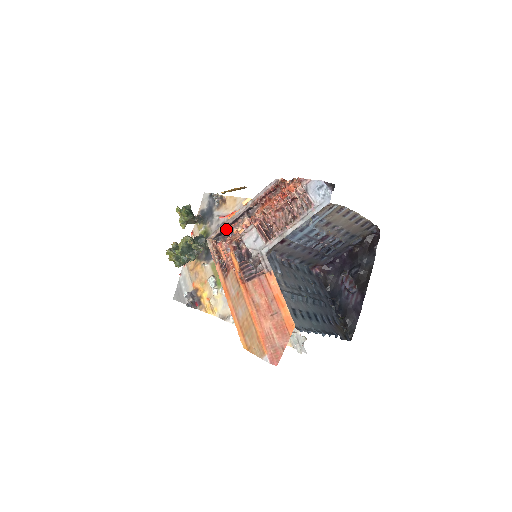
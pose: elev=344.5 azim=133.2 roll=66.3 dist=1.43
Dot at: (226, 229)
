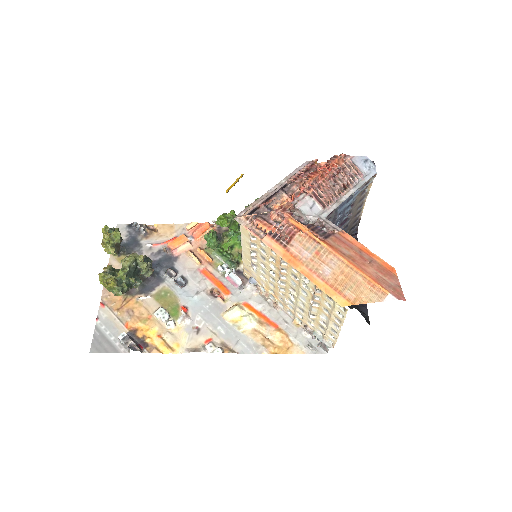
Dot at: (259, 206)
